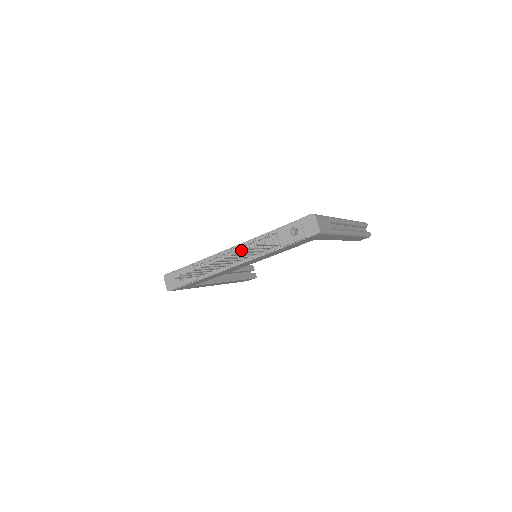
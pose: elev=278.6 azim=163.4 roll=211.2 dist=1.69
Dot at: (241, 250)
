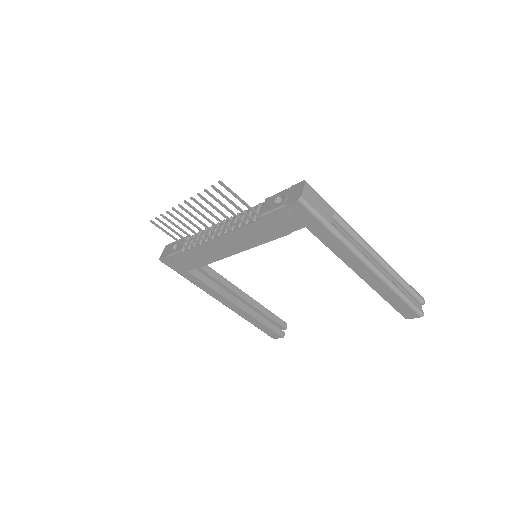
Dot at: occluded
